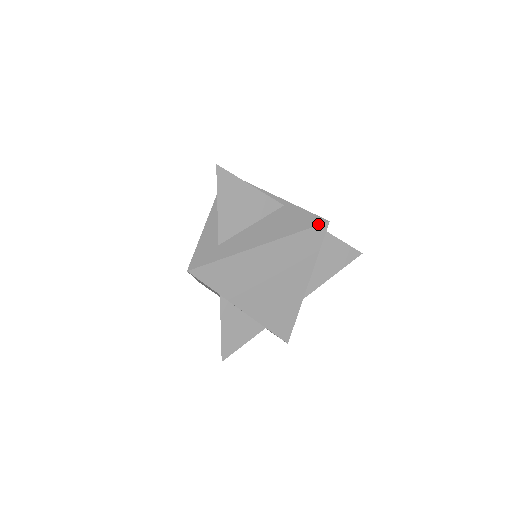
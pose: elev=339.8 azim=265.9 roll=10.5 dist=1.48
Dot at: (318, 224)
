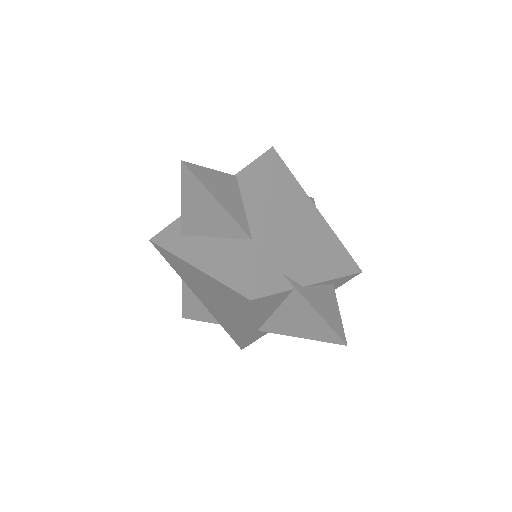
Dot at: (241, 293)
